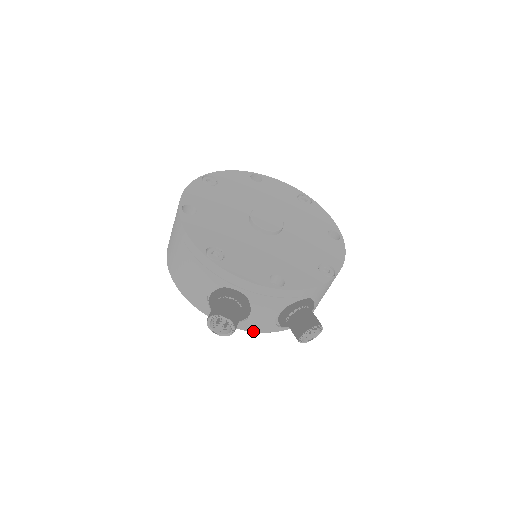
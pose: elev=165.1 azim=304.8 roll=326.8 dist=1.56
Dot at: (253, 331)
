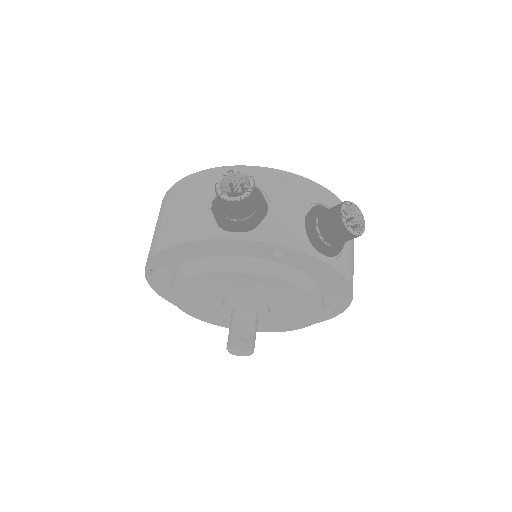
Dot at: (280, 245)
